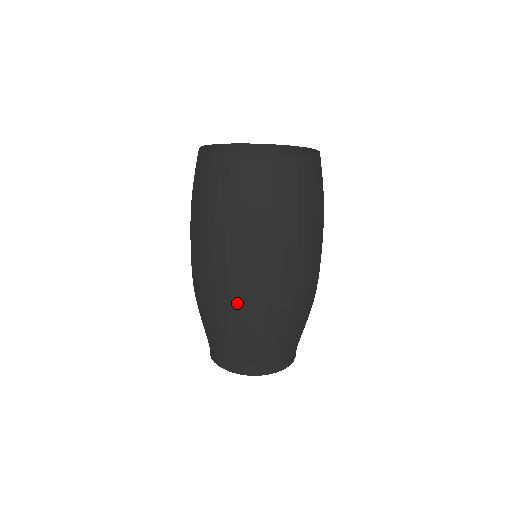
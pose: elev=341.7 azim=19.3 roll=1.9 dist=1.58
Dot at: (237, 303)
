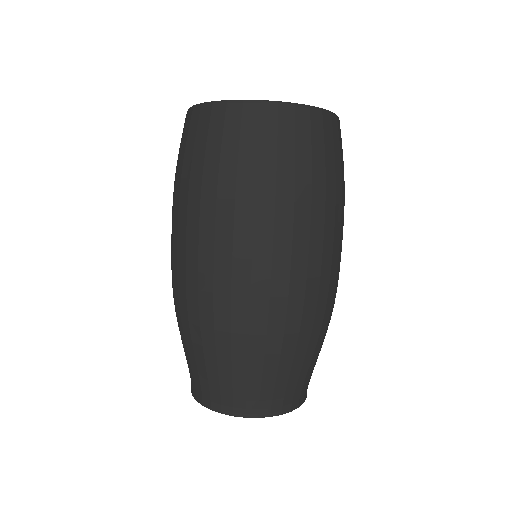
Dot at: (300, 305)
